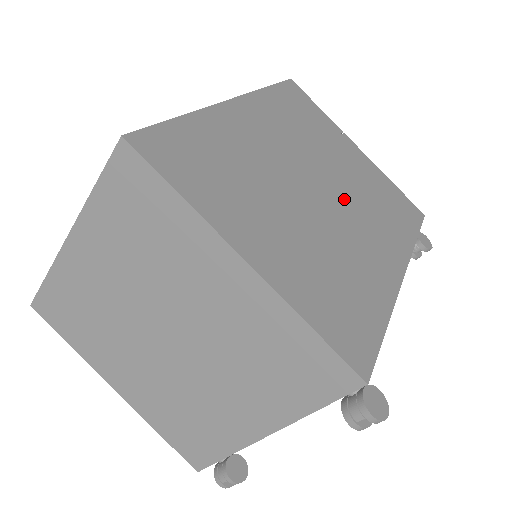
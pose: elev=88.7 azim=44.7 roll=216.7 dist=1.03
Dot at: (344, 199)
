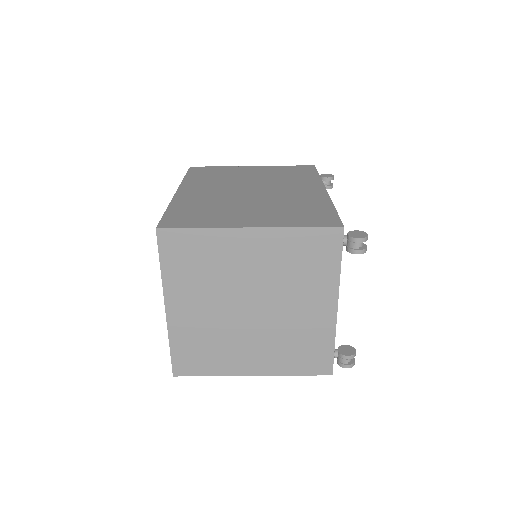
Dot at: (268, 186)
